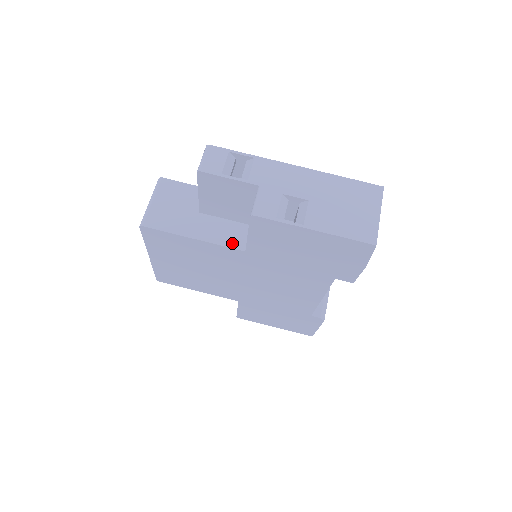
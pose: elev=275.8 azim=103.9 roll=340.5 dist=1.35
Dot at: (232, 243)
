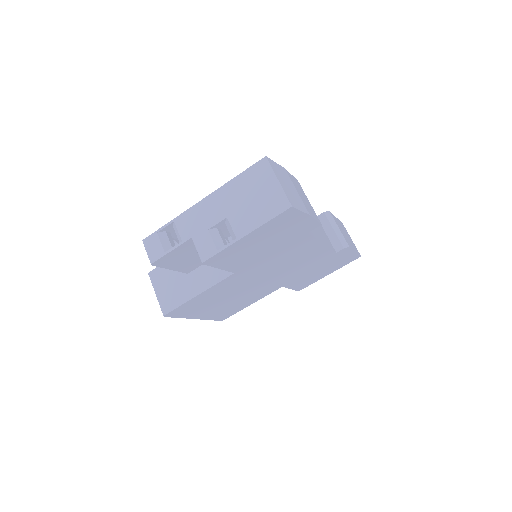
Dot at: (222, 275)
